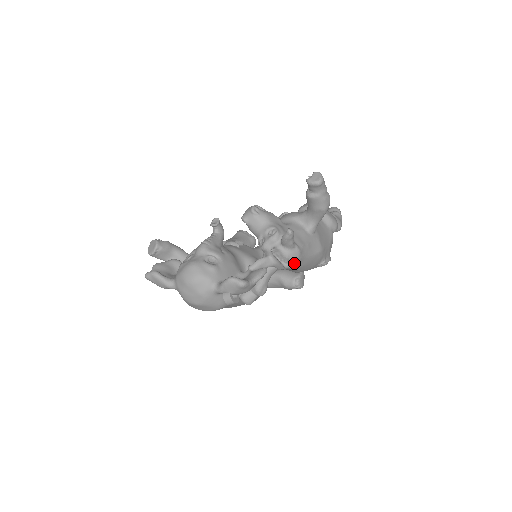
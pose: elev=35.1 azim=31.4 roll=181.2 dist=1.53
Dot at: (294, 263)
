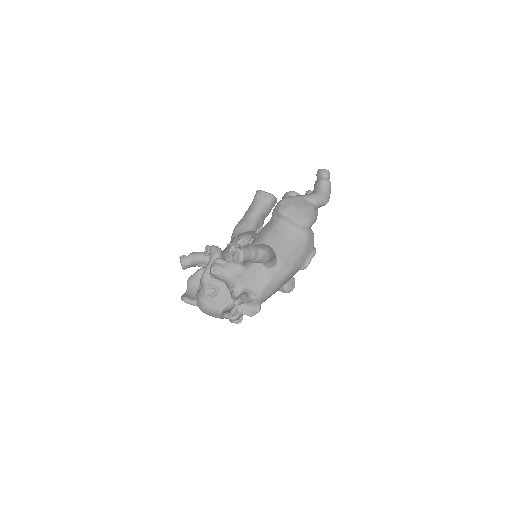
Dot at: (261, 303)
